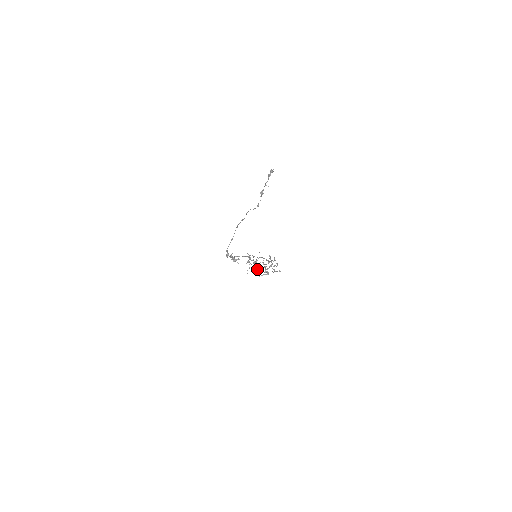
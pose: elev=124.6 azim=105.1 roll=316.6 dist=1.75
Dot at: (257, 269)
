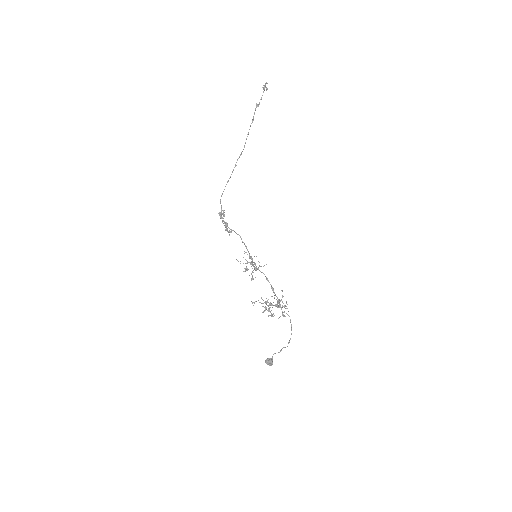
Dot at: (268, 360)
